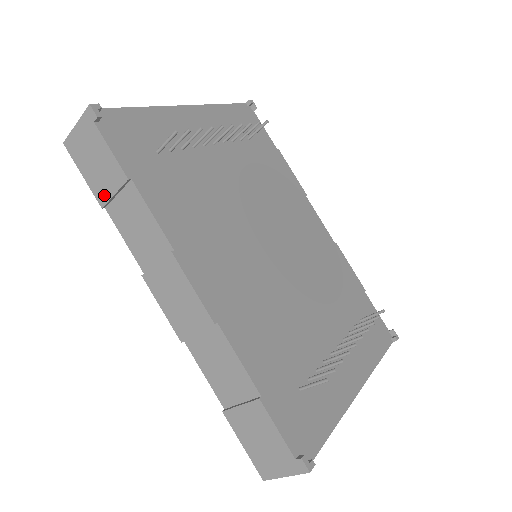
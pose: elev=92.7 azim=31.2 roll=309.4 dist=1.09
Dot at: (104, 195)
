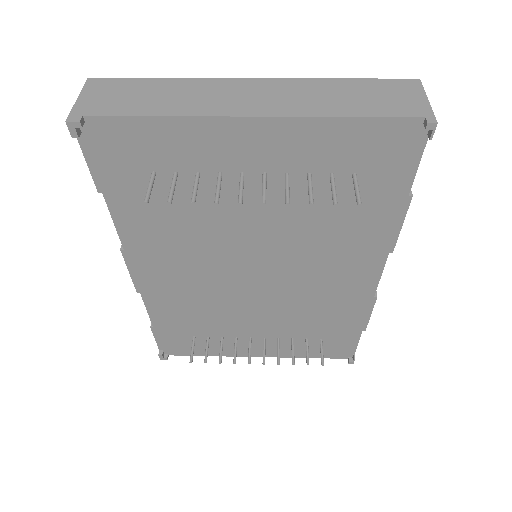
Dot at: occluded
